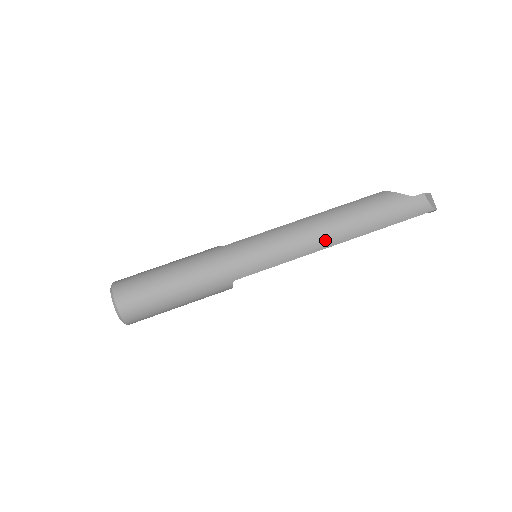
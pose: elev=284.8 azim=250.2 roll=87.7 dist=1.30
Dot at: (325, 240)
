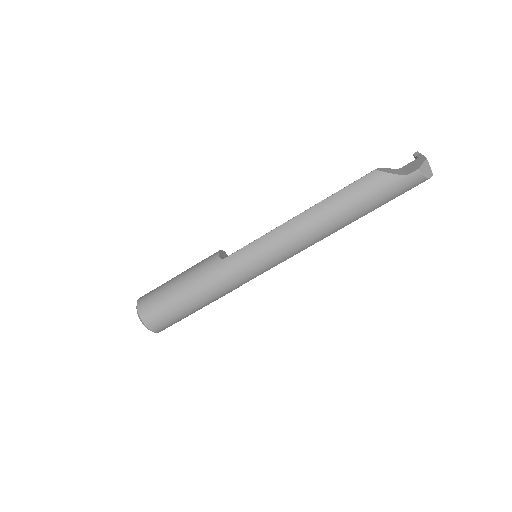
Dot at: (319, 237)
